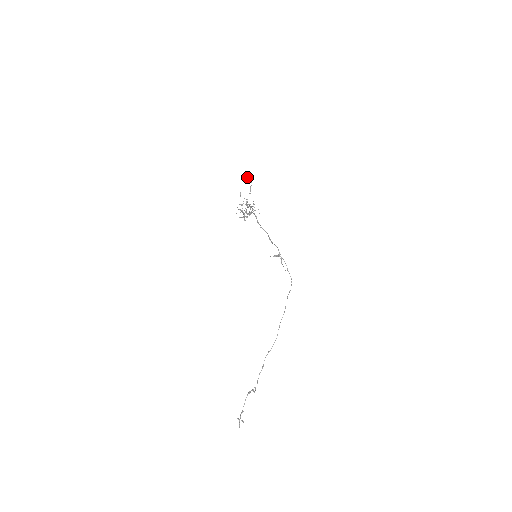
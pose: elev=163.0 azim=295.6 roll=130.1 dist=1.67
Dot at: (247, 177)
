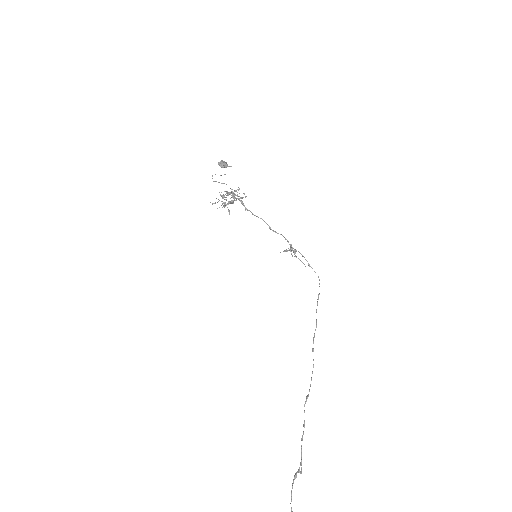
Dot at: (223, 161)
